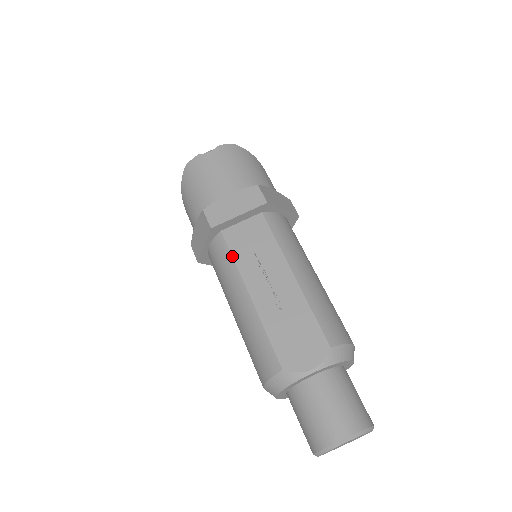
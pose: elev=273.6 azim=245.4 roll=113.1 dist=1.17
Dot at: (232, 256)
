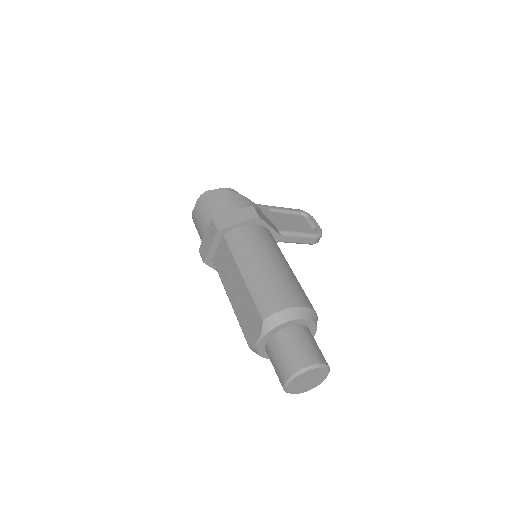
Dot at: (219, 275)
